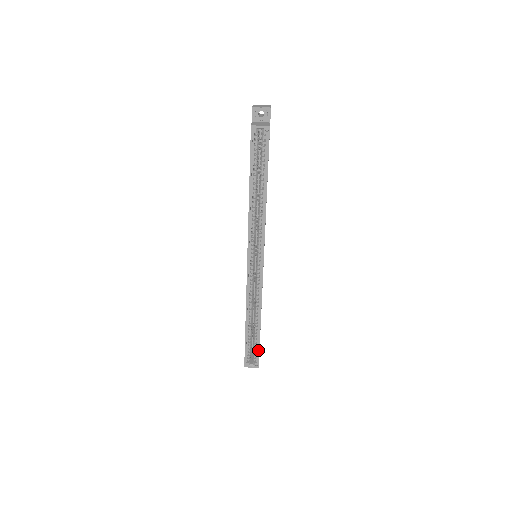
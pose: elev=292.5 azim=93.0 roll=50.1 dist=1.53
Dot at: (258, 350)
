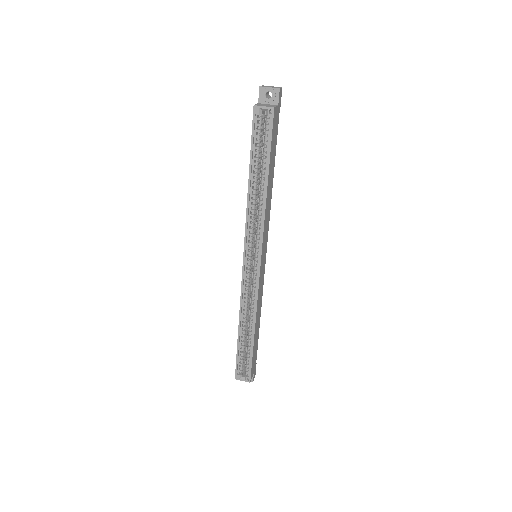
Dot at: (250, 362)
